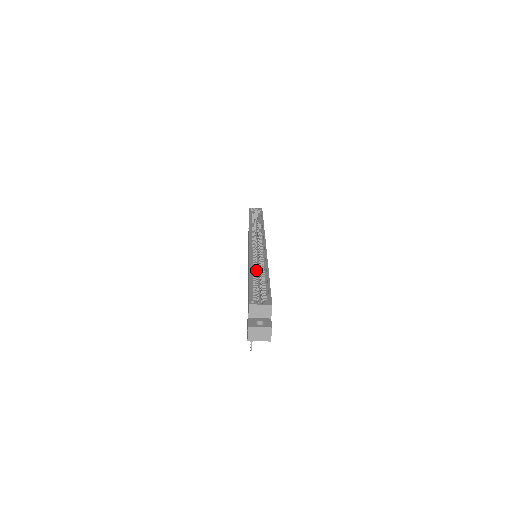
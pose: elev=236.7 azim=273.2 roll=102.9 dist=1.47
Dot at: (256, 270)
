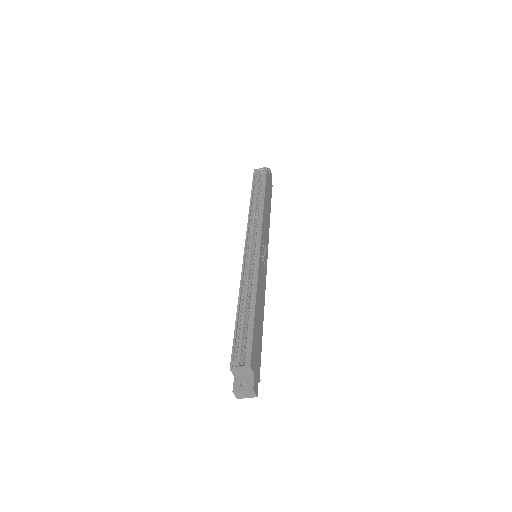
Dot at: (246, 299)
